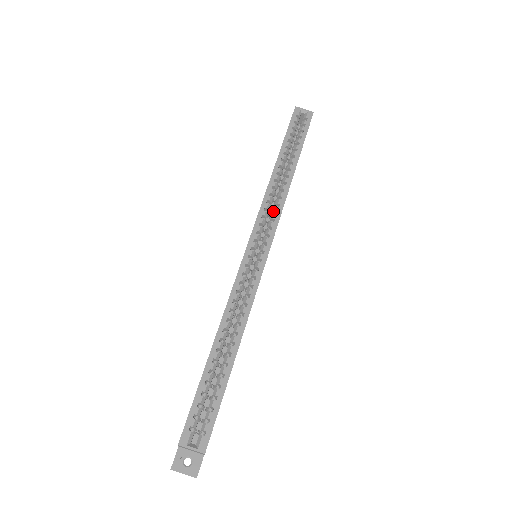
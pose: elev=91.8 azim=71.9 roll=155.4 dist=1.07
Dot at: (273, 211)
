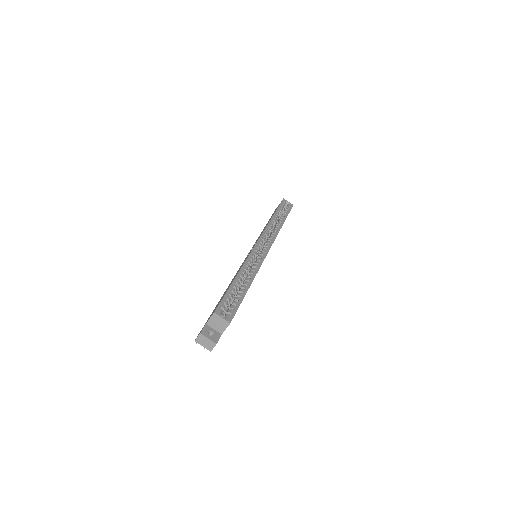
Dot at: (271, 235)
